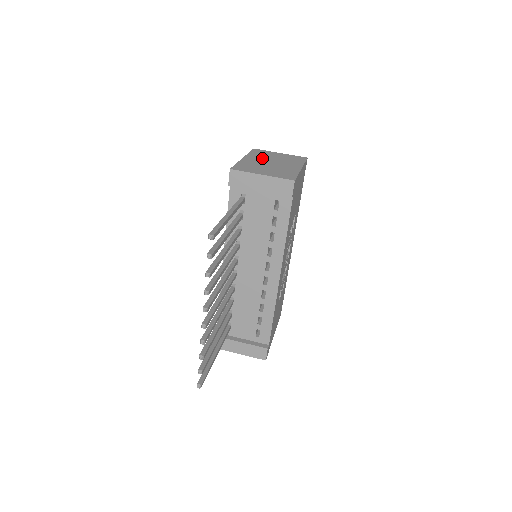
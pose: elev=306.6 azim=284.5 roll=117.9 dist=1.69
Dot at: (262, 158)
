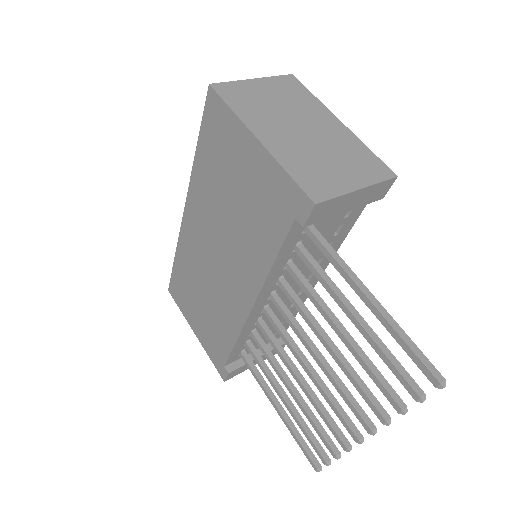
Dot at: (273, 120)
